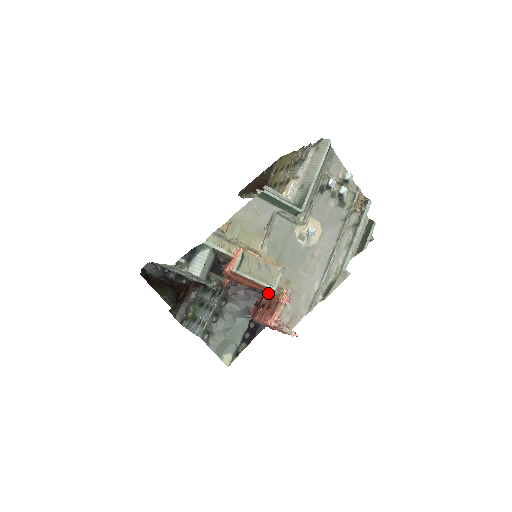
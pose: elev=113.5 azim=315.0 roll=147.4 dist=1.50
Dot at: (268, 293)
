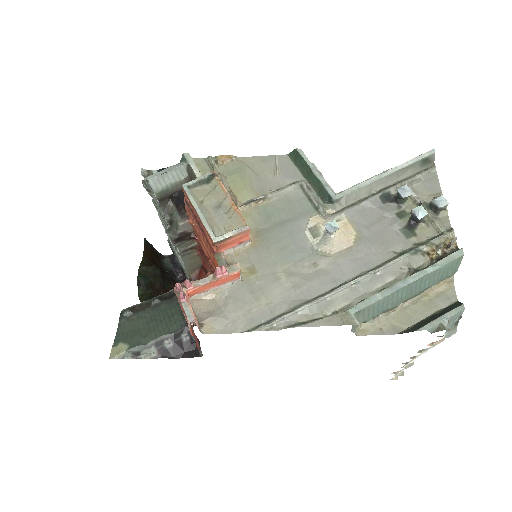
Dot at: occluded
